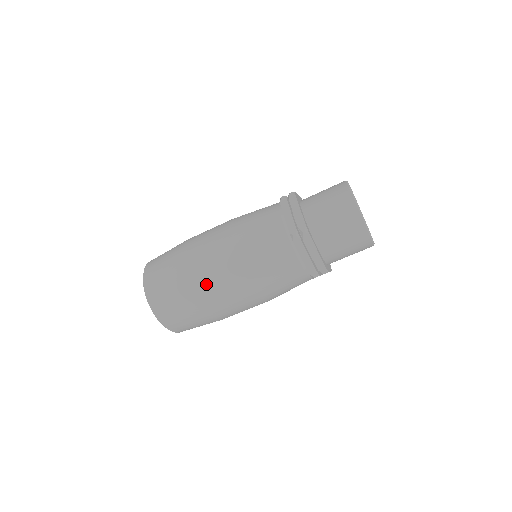
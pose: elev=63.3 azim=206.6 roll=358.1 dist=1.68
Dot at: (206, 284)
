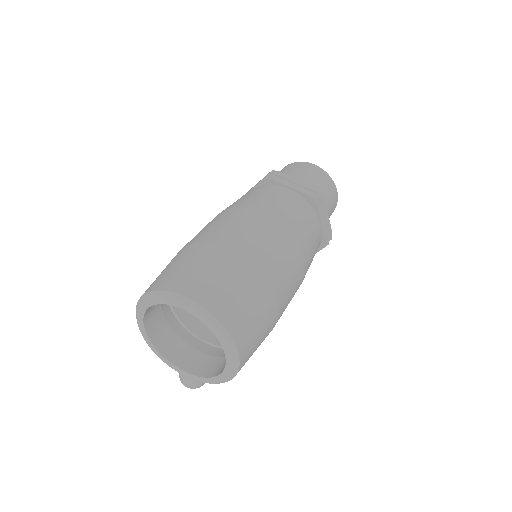
Dot at: (222, 233)
